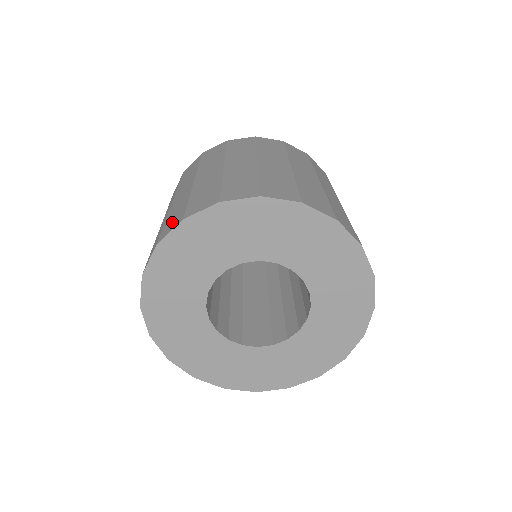
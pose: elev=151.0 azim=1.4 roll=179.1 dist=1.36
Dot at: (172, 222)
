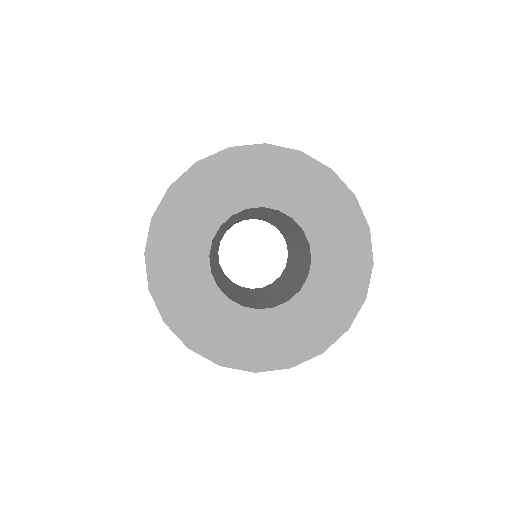
Dot at: occluded
